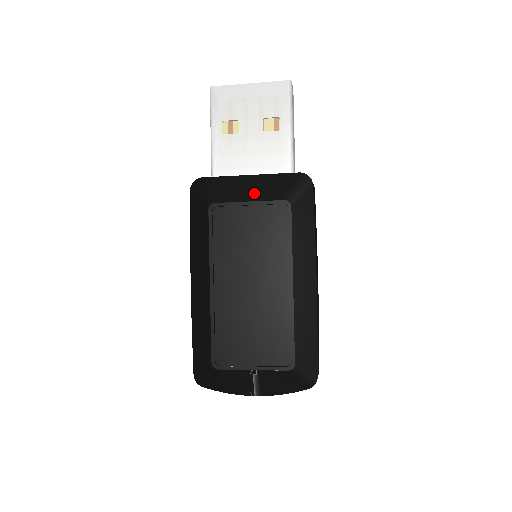
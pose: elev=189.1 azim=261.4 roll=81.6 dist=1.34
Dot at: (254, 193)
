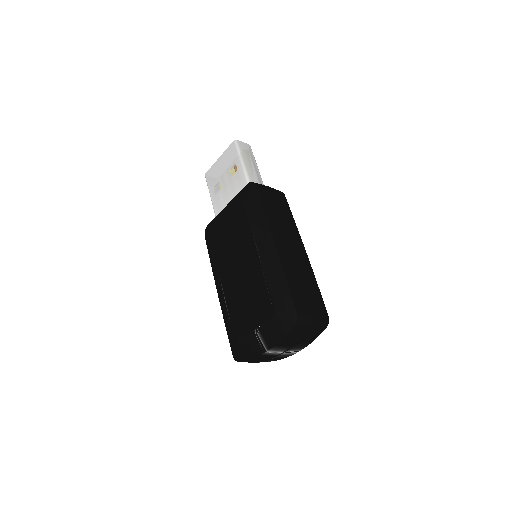
Dot at: (228, 213)
